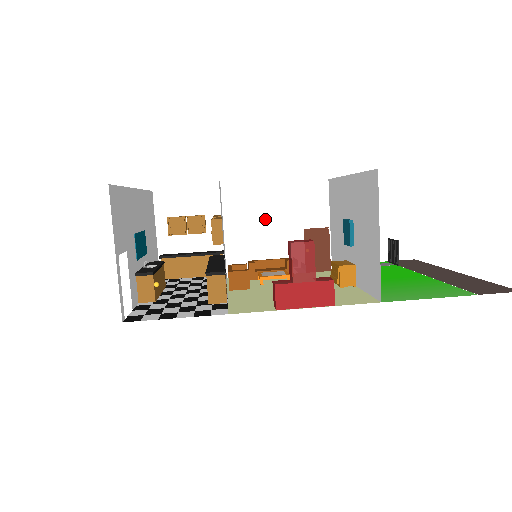
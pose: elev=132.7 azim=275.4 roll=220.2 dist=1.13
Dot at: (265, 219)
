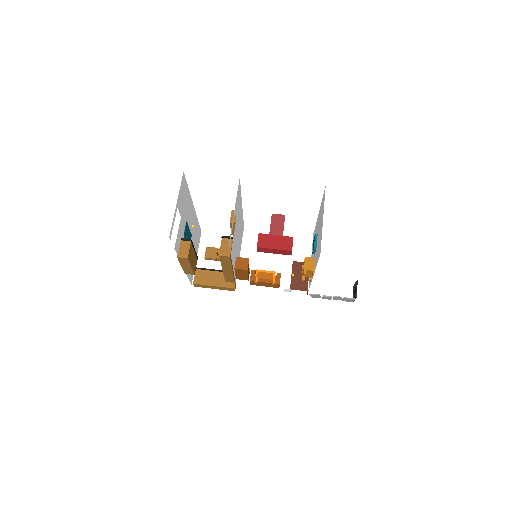
Dot at: occluded
